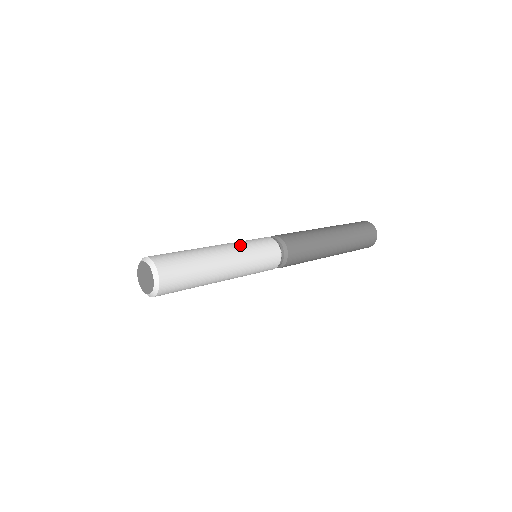
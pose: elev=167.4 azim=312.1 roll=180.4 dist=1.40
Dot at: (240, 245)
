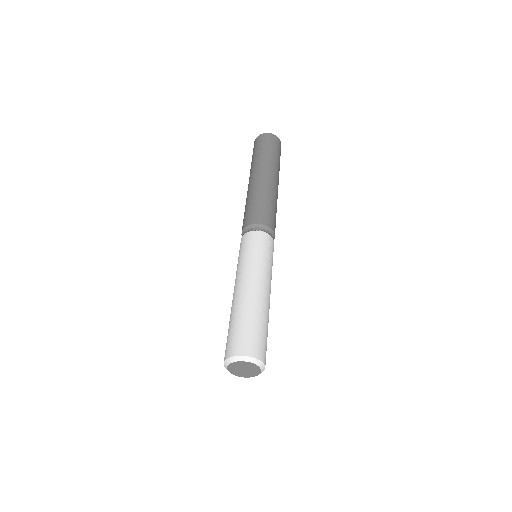
Dot at: (256, 265)
